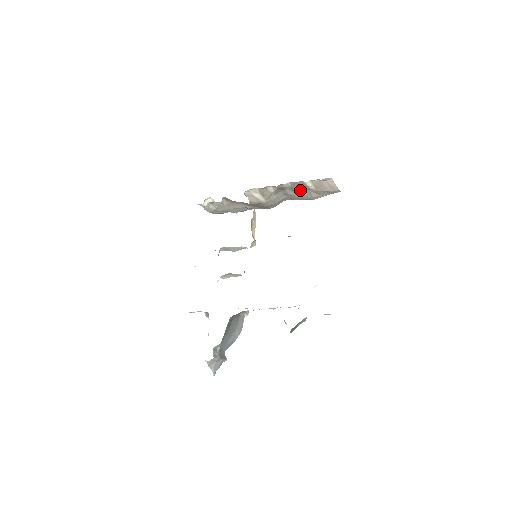
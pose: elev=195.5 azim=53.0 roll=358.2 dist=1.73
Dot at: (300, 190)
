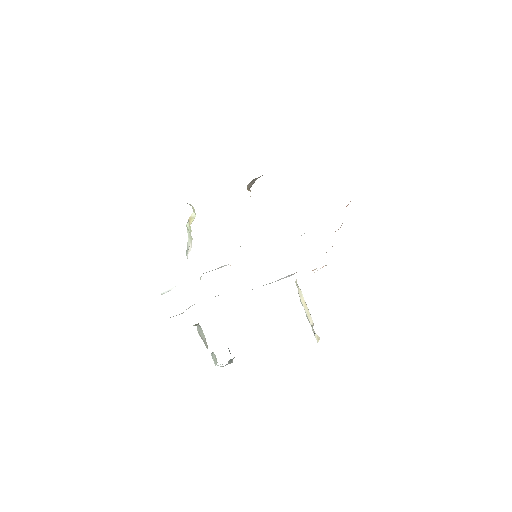
Dot at: occluded
